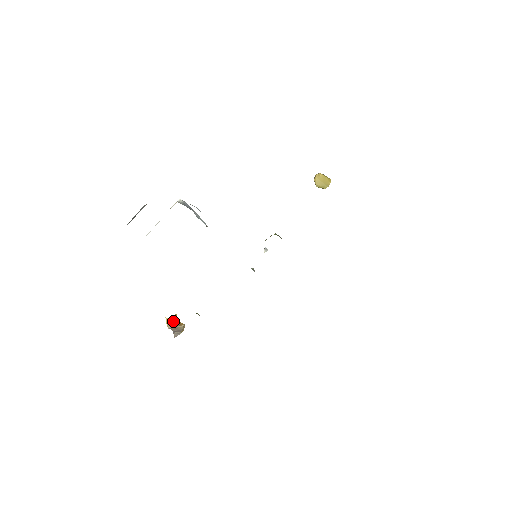
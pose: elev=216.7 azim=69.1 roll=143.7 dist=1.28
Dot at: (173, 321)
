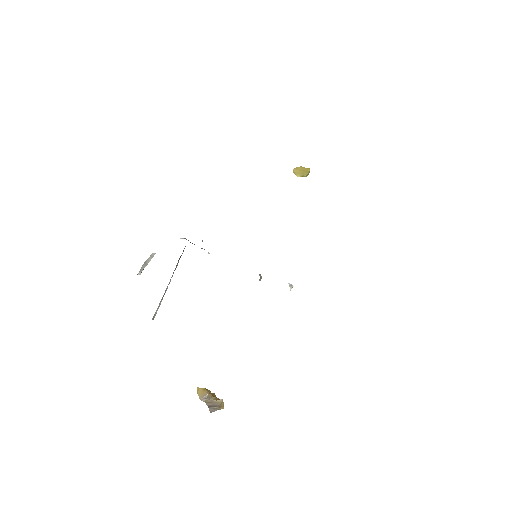
Dot at: (205, 390)
